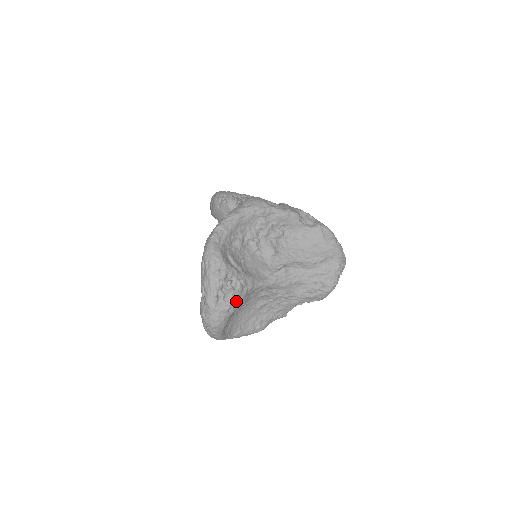
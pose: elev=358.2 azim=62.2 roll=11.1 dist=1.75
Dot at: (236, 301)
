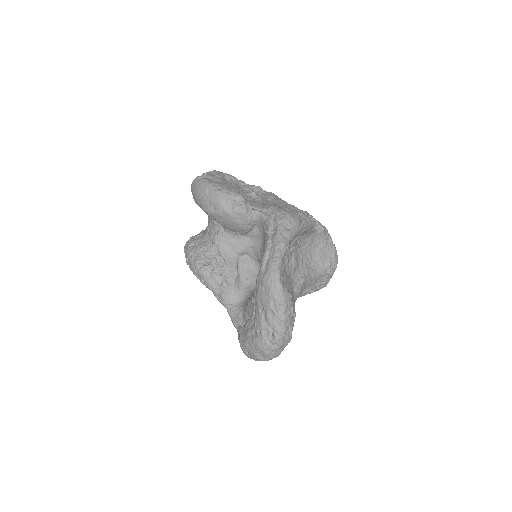
Dot at: (292, 330)
